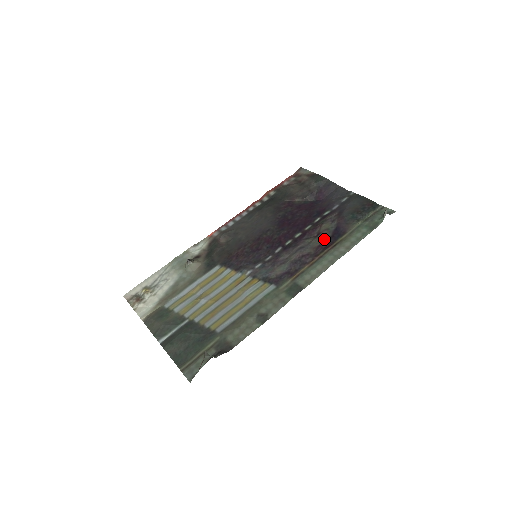
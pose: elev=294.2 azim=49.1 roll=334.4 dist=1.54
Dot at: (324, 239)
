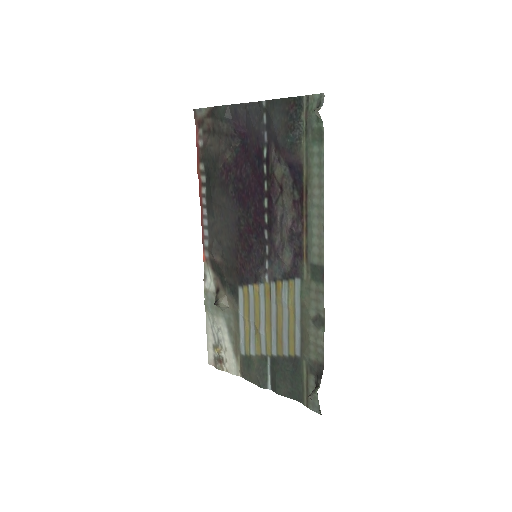
Dot at: (291, 191)
